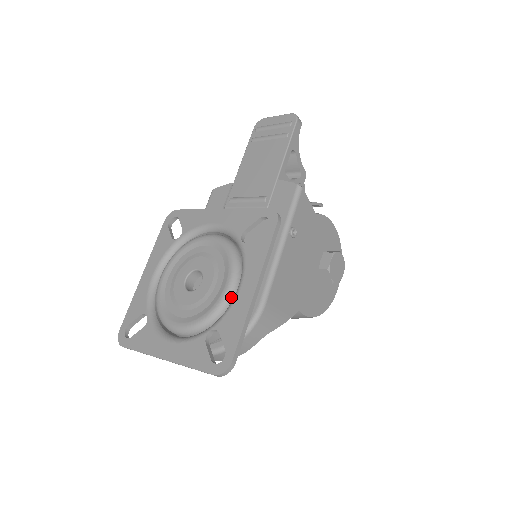
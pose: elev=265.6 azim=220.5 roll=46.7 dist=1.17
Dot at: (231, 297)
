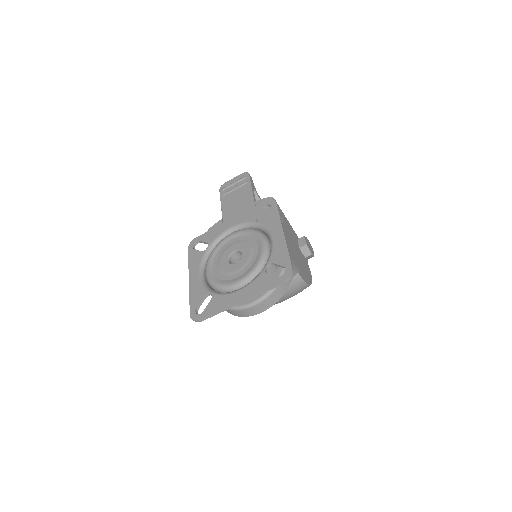
Dot at: (268, 248)
